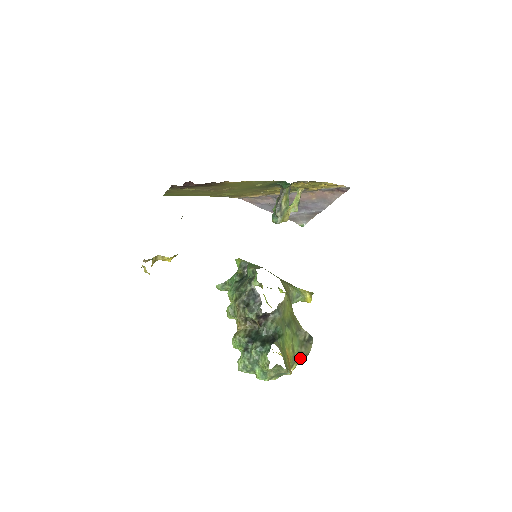
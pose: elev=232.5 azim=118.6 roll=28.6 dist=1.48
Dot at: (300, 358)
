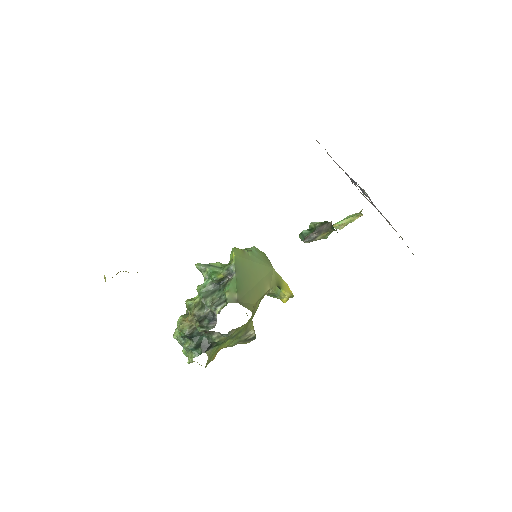
Dot at: occluded
